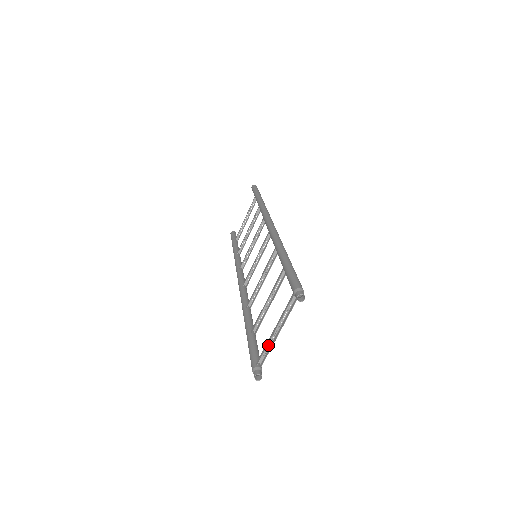
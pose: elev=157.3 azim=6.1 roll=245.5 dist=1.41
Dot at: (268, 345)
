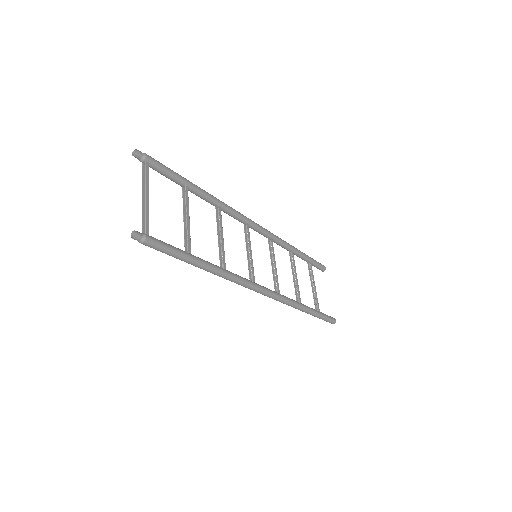
Dot at: (147, 215)
